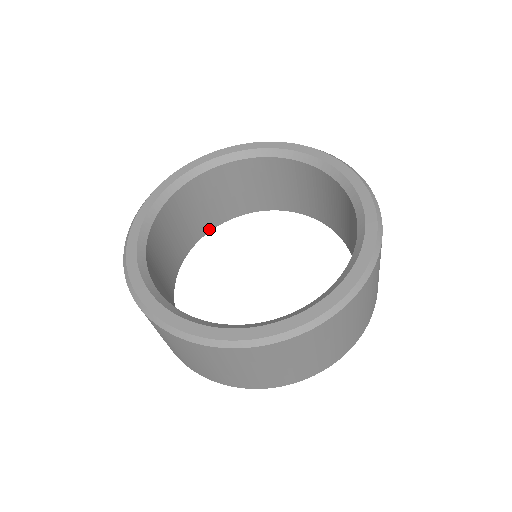
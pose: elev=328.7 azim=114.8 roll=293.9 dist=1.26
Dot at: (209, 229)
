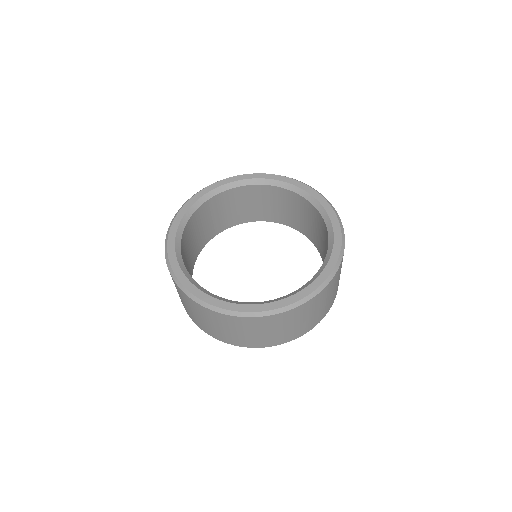
Dot at: (204, 244)
